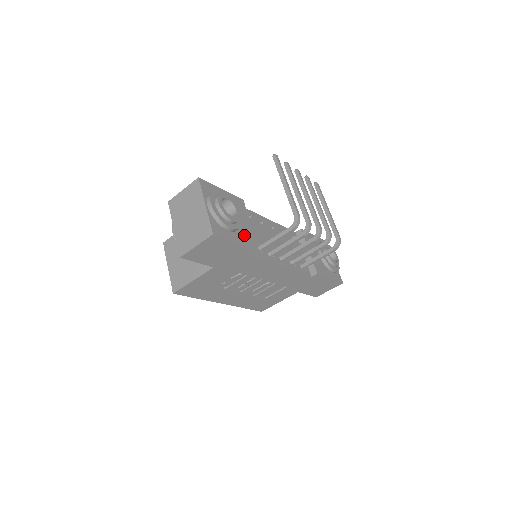
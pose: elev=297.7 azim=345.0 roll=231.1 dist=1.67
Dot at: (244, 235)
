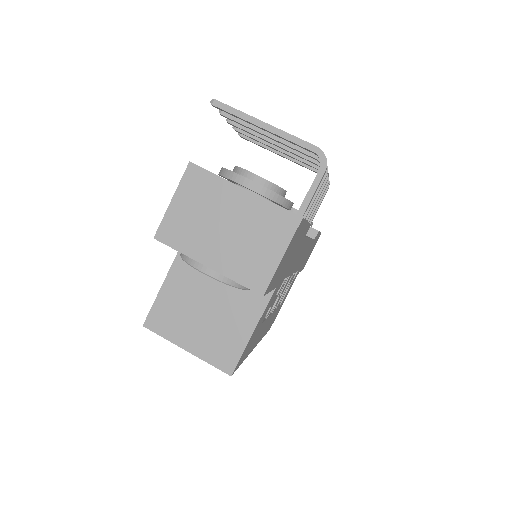
Dot at: occluded
